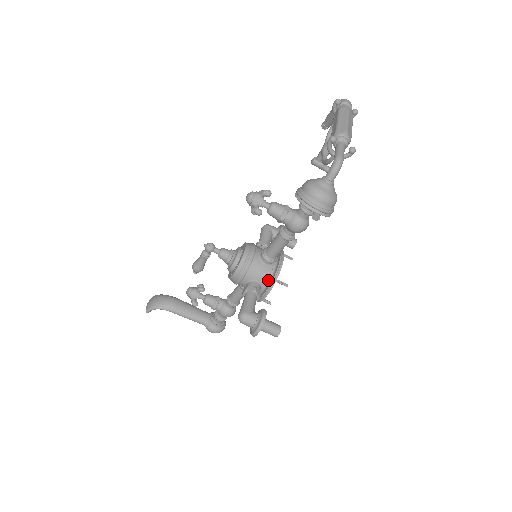
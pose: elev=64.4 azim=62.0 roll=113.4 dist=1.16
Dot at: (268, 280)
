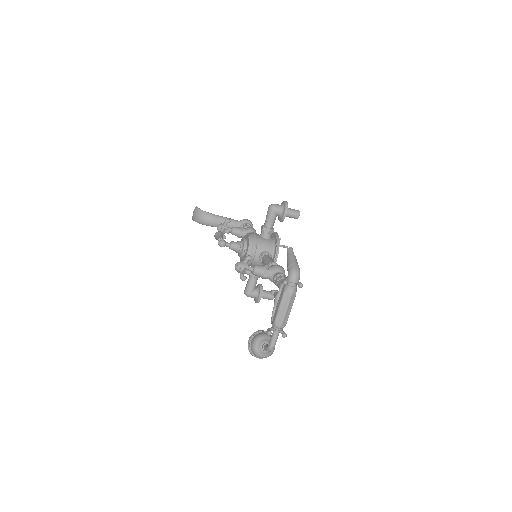
Dot at: occluded
